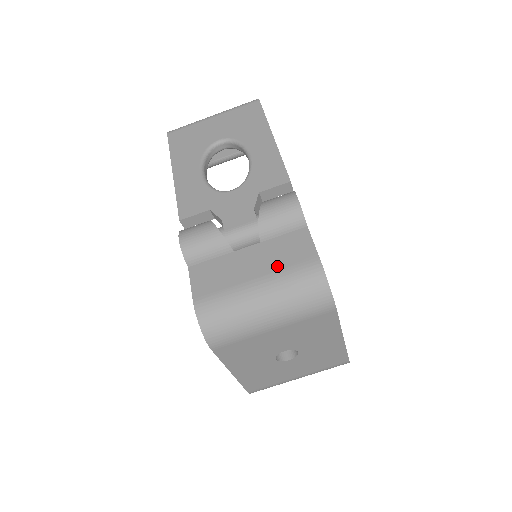
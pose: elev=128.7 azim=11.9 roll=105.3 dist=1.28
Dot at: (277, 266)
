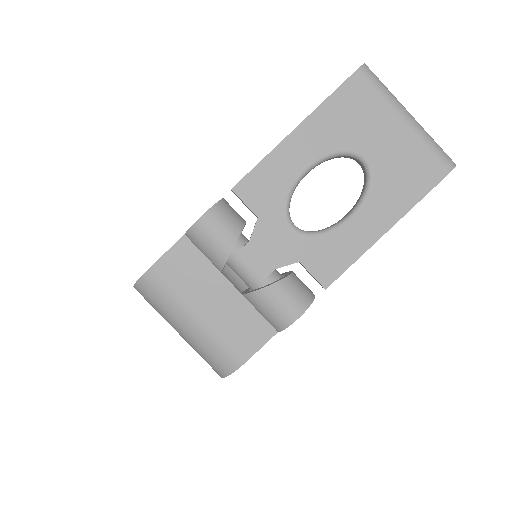
Dot at: (222, 327)
